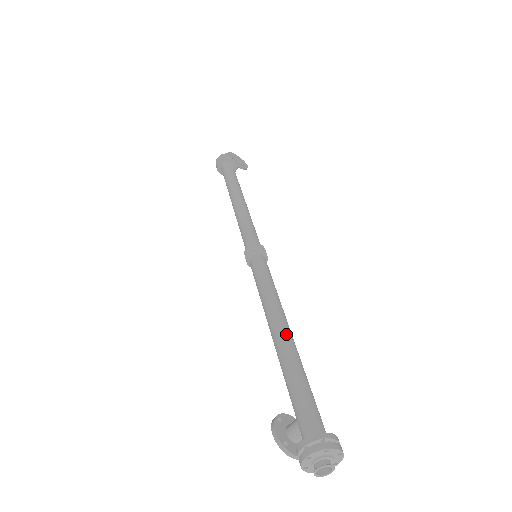
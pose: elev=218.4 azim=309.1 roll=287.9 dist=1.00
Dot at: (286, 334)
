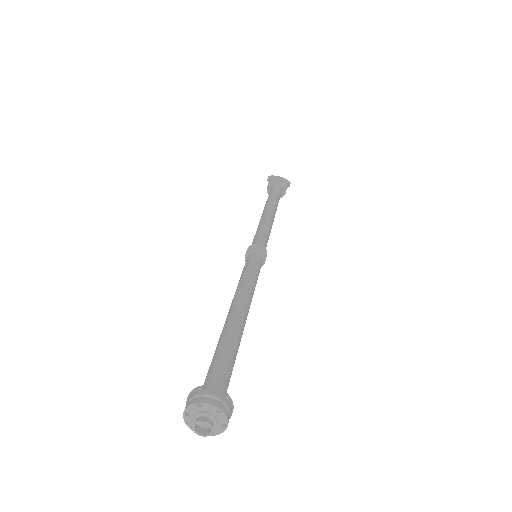
Dot at: (233, 313)
